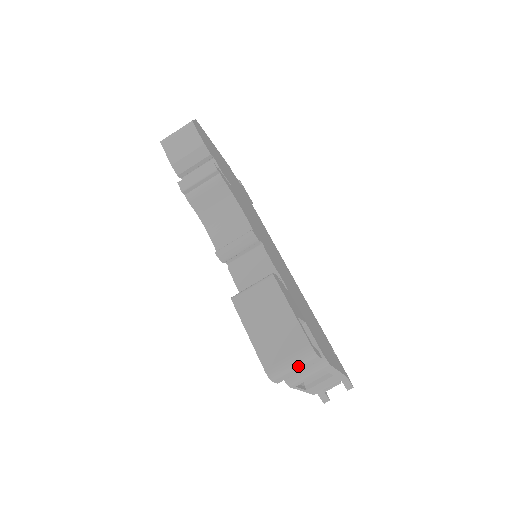
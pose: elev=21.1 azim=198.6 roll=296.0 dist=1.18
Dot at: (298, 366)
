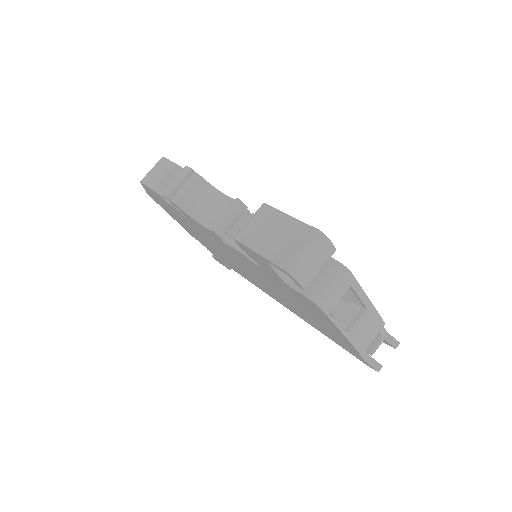
Dot at: (314, 255)
